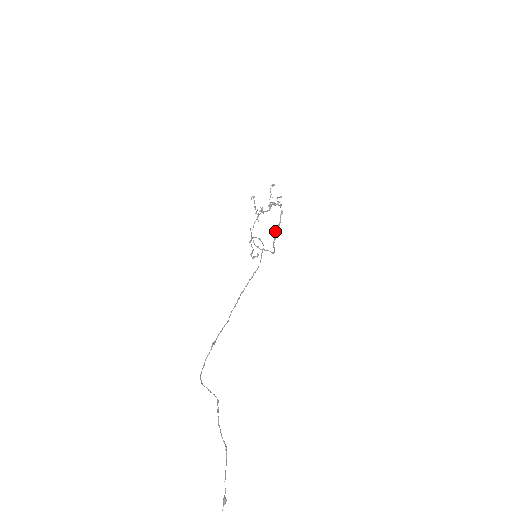
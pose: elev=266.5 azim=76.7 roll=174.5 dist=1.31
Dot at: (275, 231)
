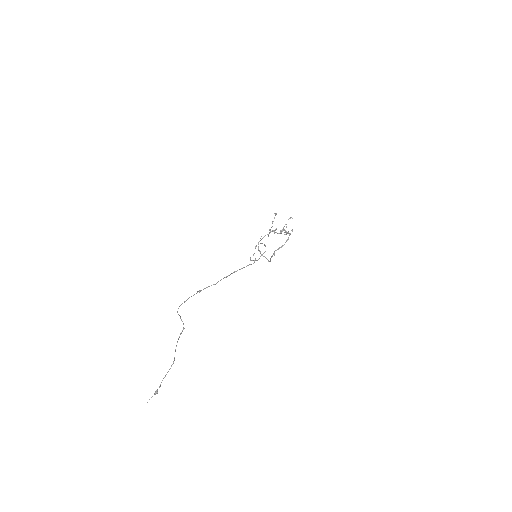
Dot at: (277, 249)
